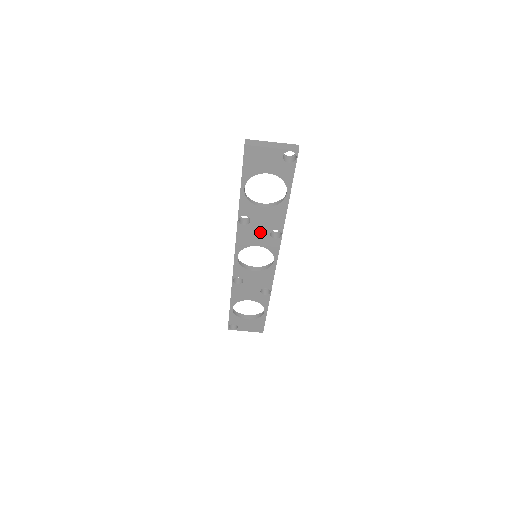
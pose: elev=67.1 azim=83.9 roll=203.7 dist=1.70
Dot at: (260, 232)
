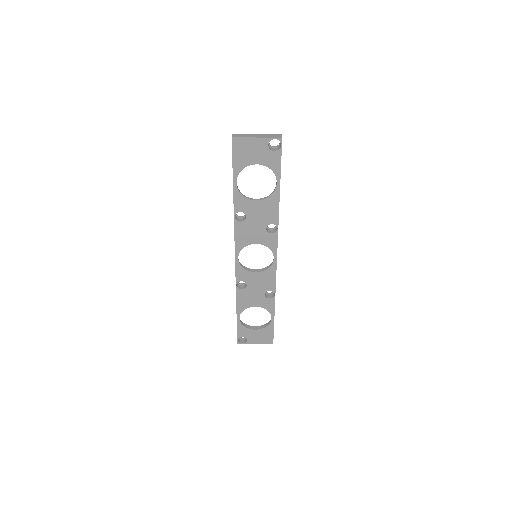
Dot at: (257, 228)
